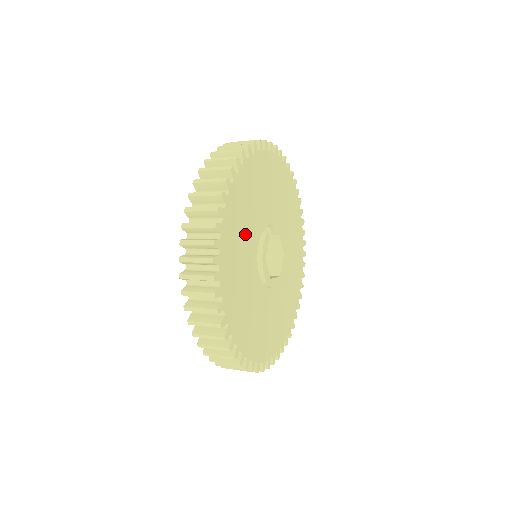
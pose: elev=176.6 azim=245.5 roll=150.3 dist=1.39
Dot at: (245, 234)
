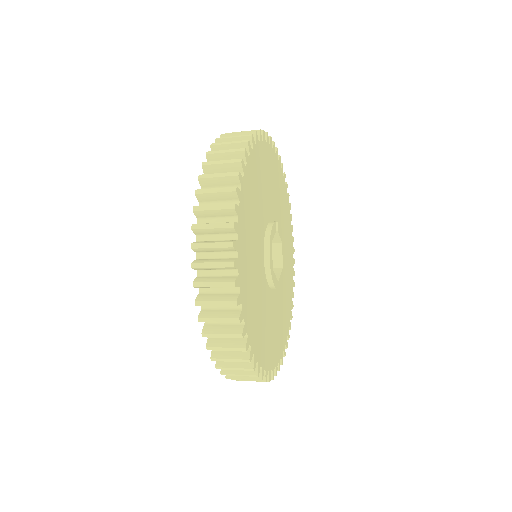
Dot at: (260, 199)
